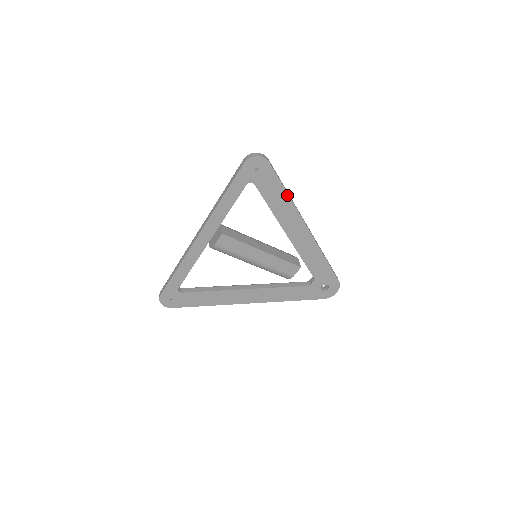
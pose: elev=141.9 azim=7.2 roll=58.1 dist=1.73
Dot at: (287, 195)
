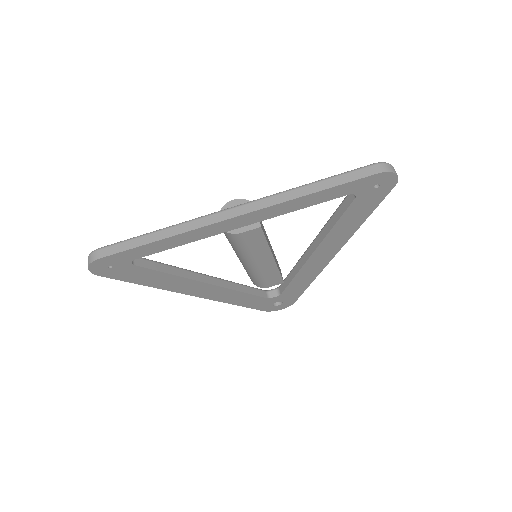
Dot at: (362, 222)
